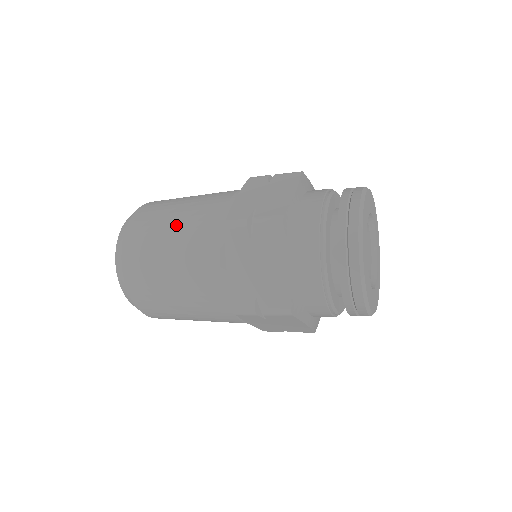
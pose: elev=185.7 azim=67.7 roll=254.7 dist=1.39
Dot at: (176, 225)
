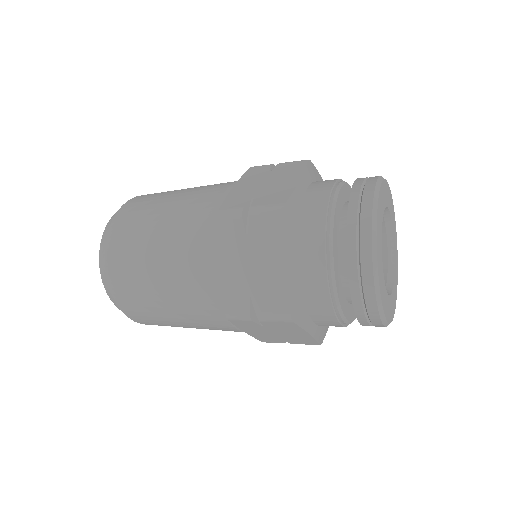
Dot at: (167, 297)
